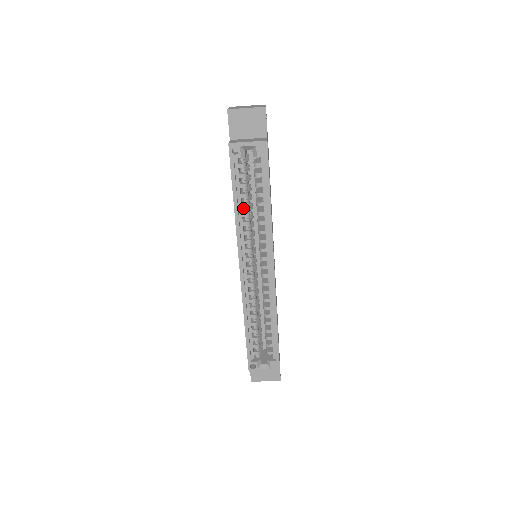
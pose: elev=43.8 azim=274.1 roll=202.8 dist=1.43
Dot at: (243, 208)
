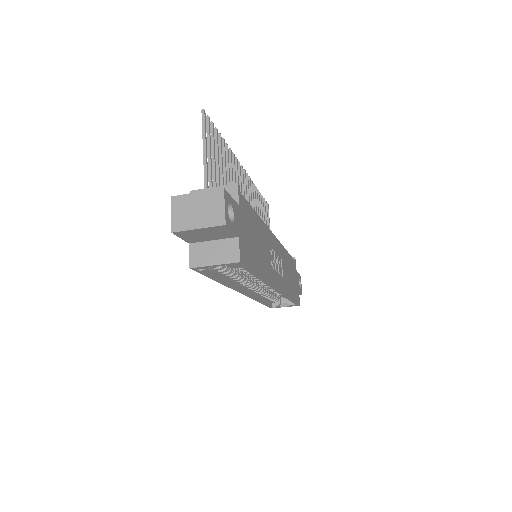
Dot at: occluded
